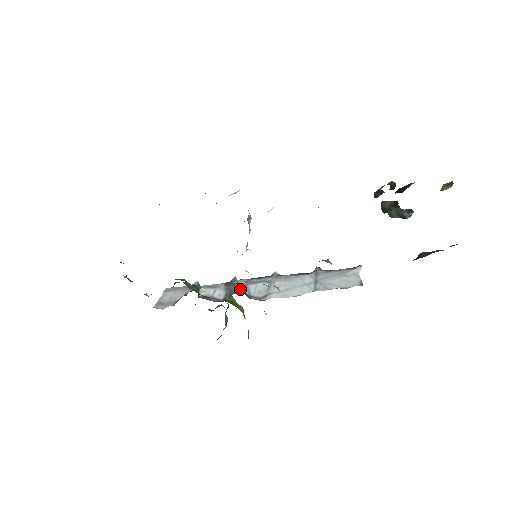
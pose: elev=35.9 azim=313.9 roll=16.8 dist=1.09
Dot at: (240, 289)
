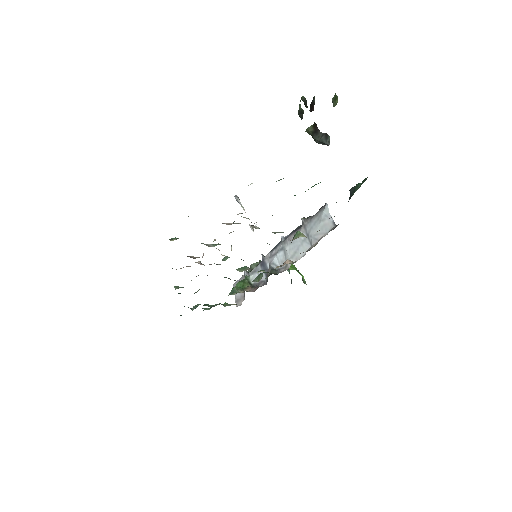
Dot at: (269, 270)
